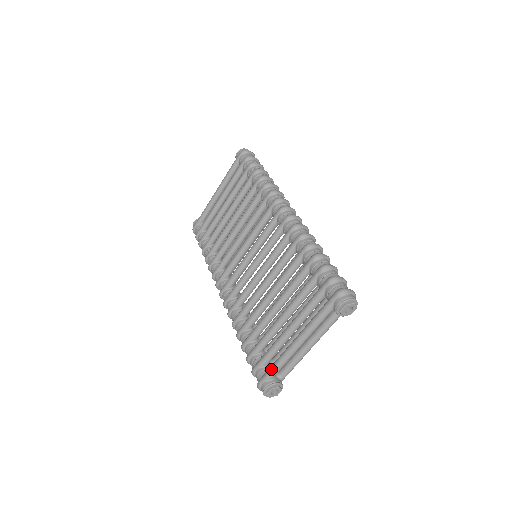
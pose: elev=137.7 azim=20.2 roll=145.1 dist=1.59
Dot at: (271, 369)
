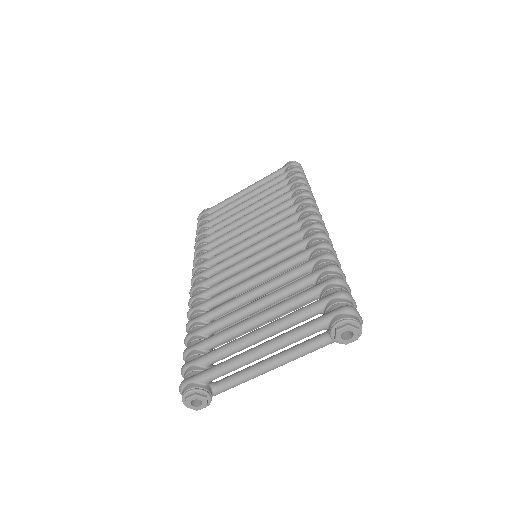
Dot at: (210, 369)
